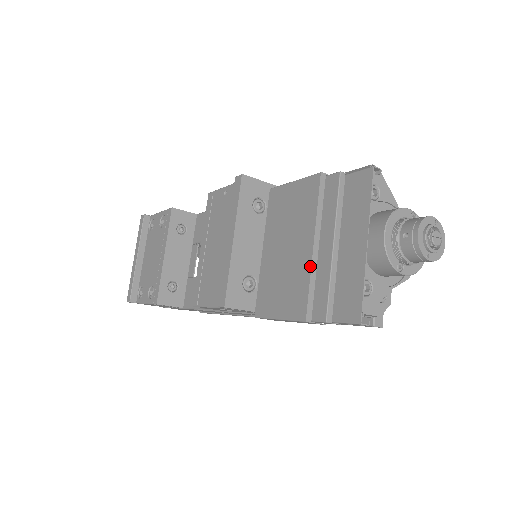
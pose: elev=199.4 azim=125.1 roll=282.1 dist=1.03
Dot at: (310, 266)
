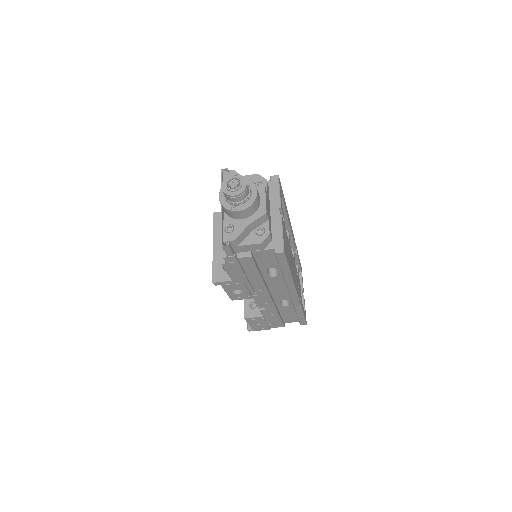
Dot at: occluded
